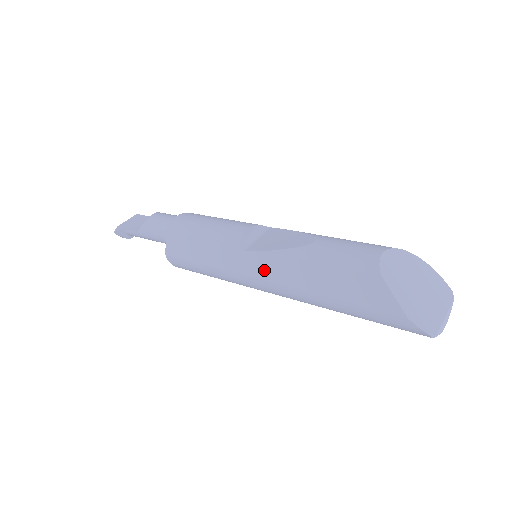
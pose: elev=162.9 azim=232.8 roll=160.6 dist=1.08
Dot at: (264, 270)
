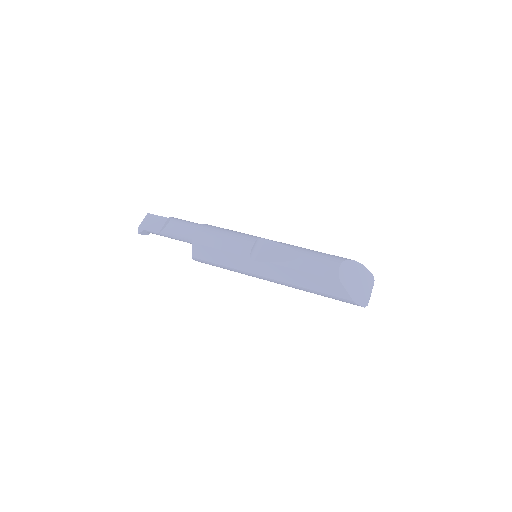
Dot at: (268, 273)
